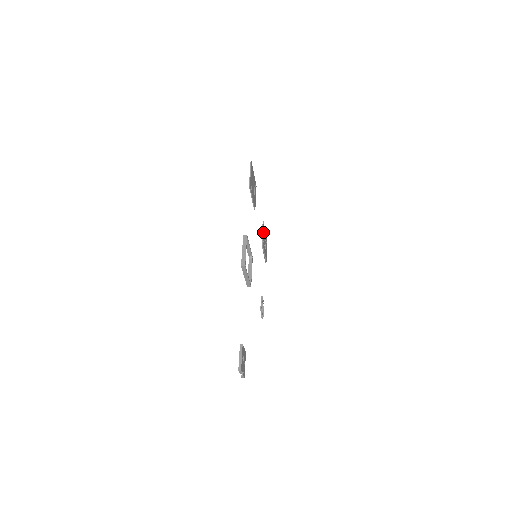
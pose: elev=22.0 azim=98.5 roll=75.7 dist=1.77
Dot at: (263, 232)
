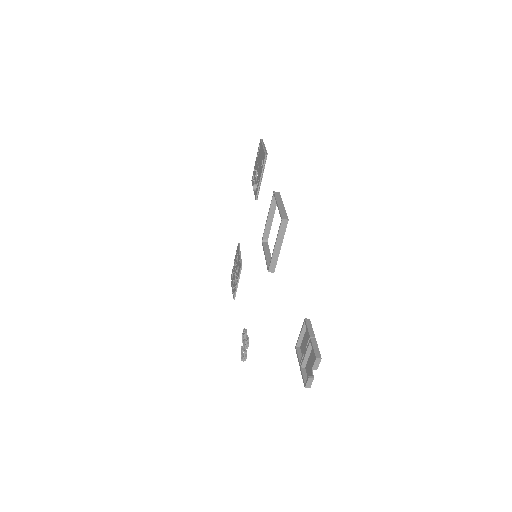
Dot at: (240, 254)
